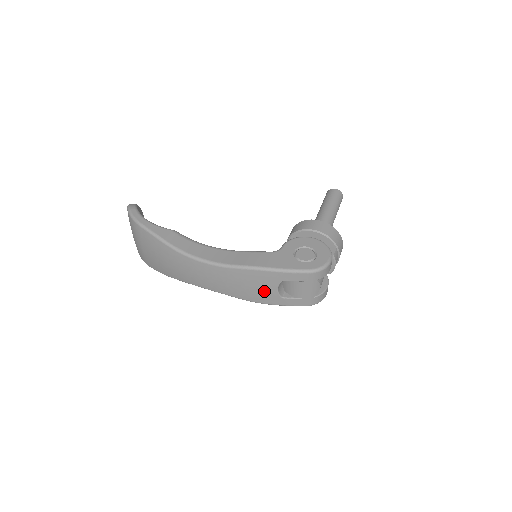
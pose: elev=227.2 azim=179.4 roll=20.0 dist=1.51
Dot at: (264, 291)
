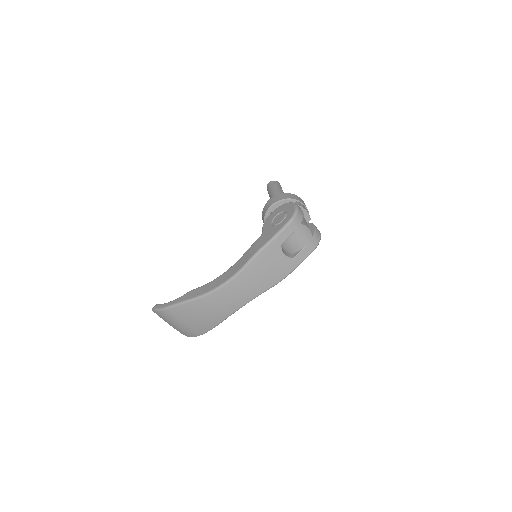
Dot at: (278, 265)
